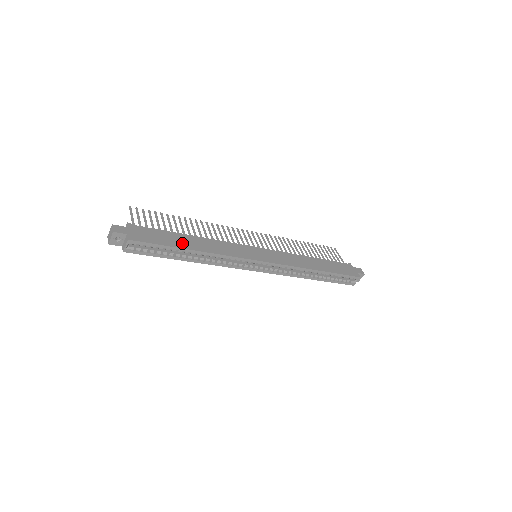
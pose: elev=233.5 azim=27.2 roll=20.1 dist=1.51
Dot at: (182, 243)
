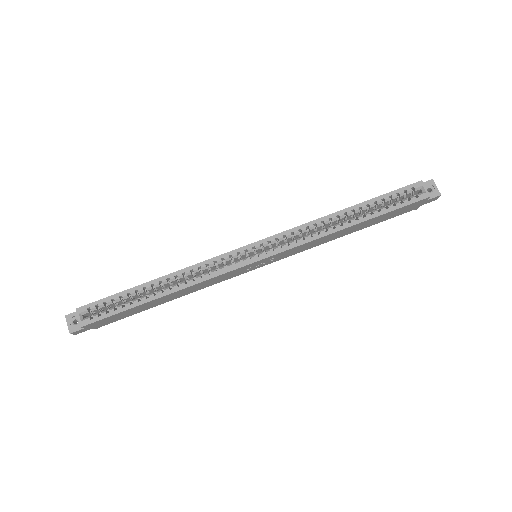
Dot at: occluded
